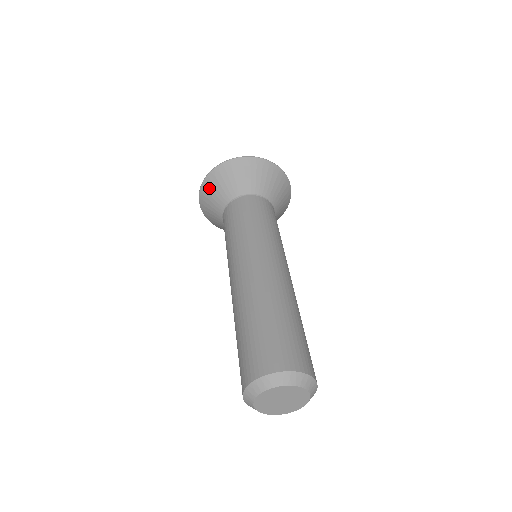
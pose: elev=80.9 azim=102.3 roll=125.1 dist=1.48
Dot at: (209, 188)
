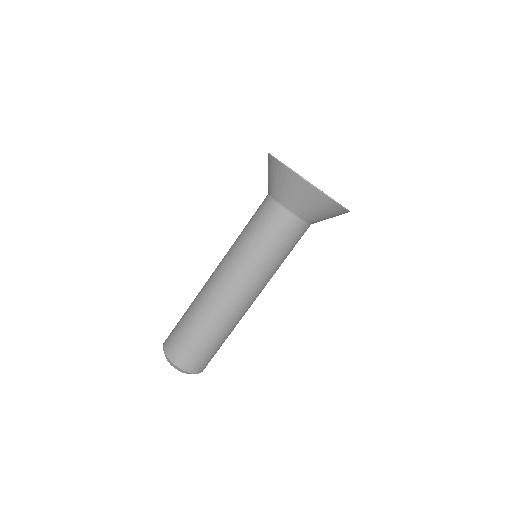
Dot at: (276, 171)
